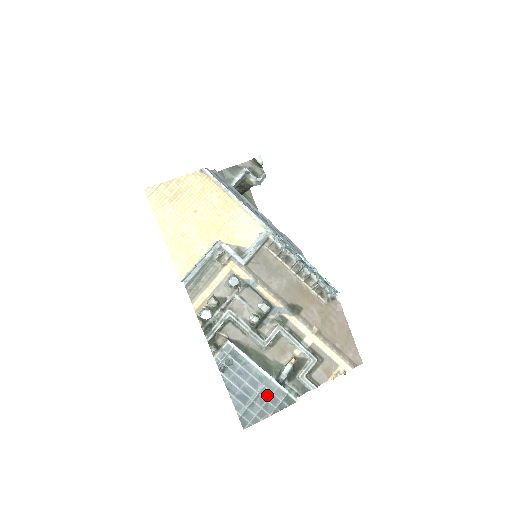
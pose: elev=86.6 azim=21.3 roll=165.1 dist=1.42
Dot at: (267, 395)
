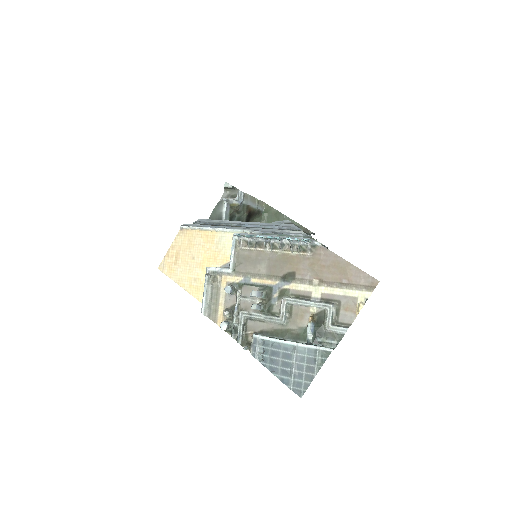
Dot at: (303, 360)
